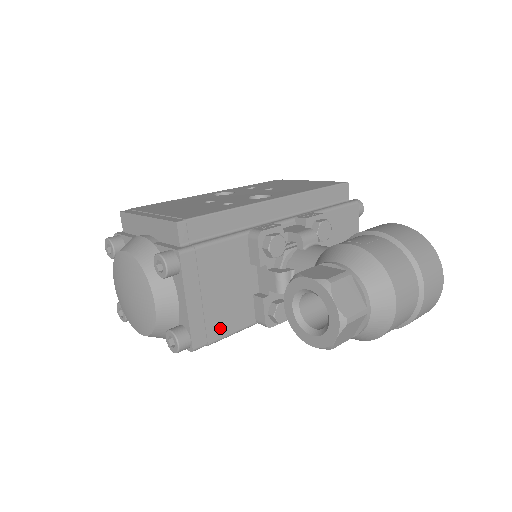
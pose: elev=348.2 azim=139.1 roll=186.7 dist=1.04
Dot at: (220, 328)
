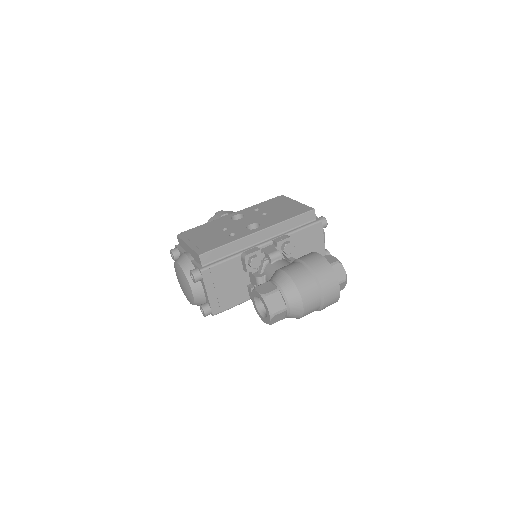
Dot at: (228, 304)
